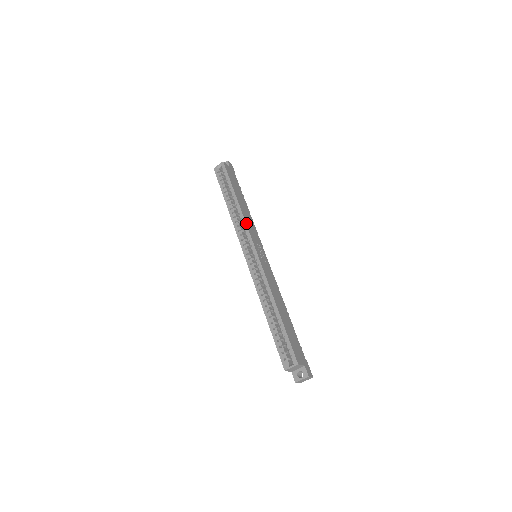
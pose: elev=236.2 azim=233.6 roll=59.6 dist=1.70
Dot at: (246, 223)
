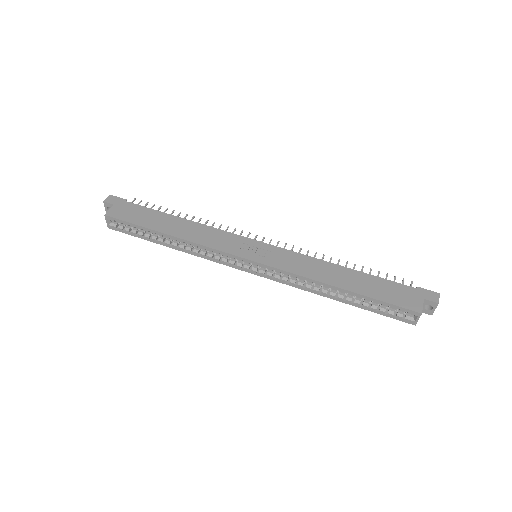
Dot at: (209, 247)
